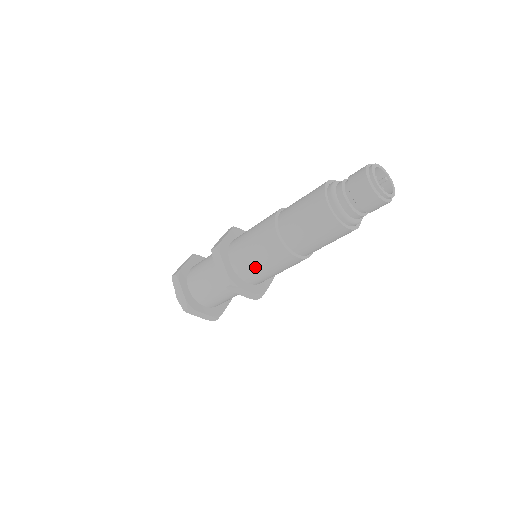
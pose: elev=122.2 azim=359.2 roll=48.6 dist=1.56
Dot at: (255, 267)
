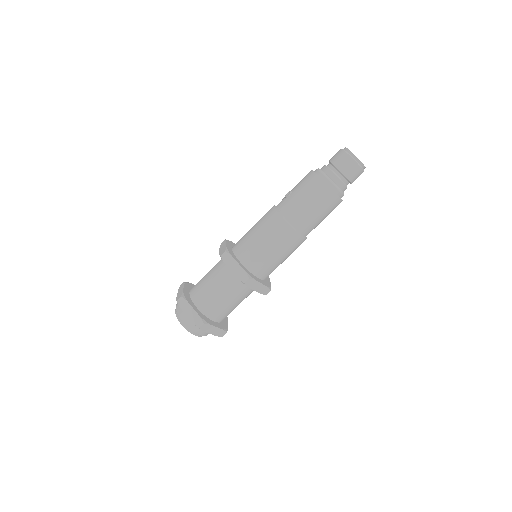
Dot at: occluded
